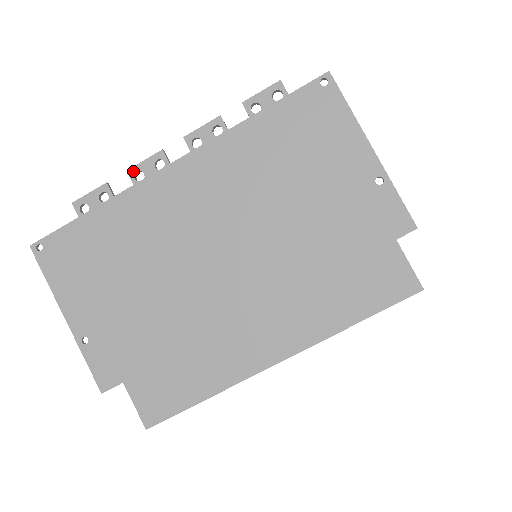
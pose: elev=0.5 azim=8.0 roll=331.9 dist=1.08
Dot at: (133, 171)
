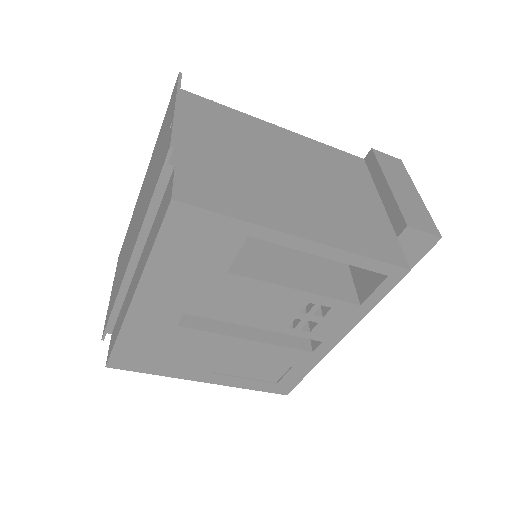
Dot at: occluded
